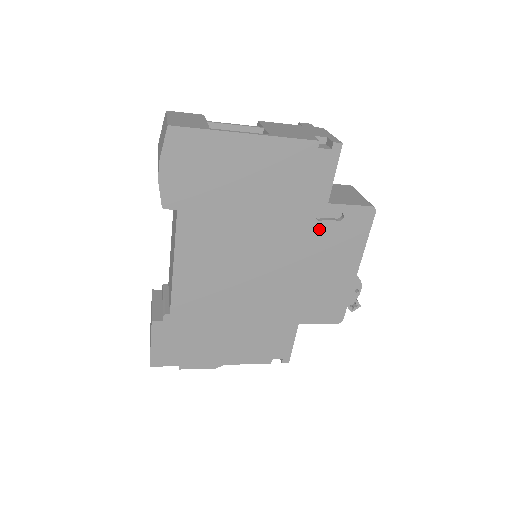
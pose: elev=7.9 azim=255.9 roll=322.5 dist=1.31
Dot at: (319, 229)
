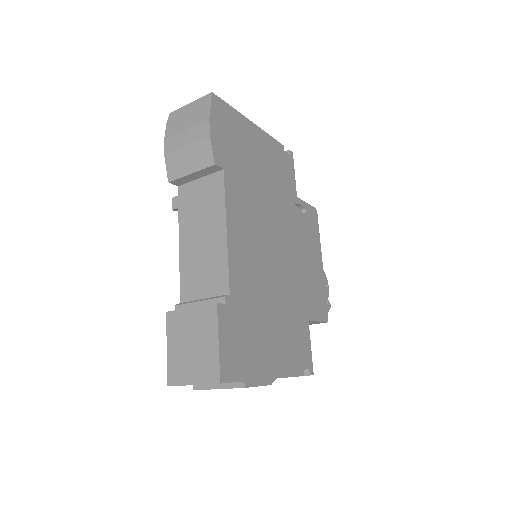
Dot at: (298, 219)
